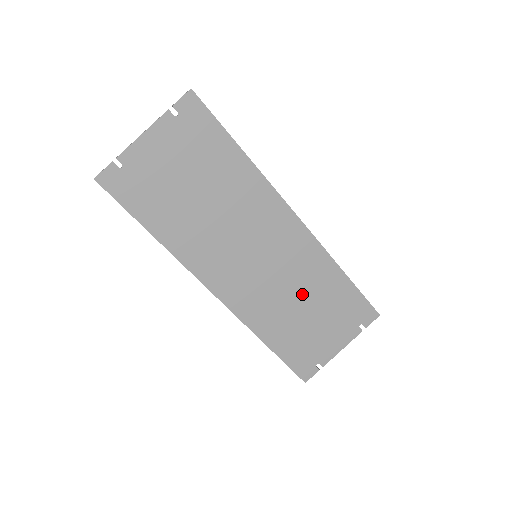
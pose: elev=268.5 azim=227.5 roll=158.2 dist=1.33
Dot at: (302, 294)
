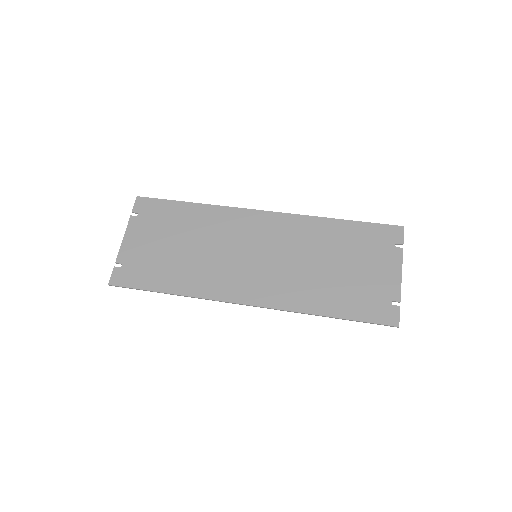
Dot at: (318, 257)
